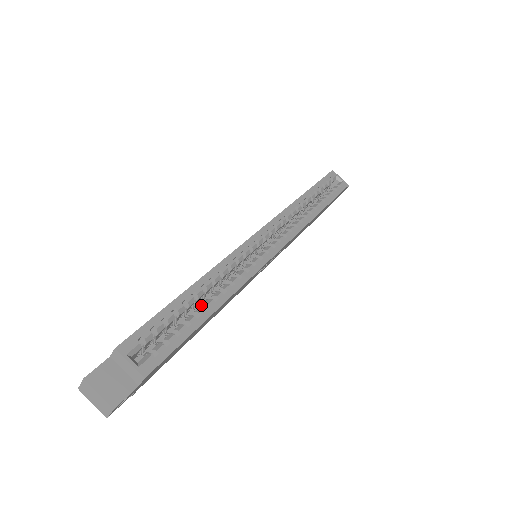
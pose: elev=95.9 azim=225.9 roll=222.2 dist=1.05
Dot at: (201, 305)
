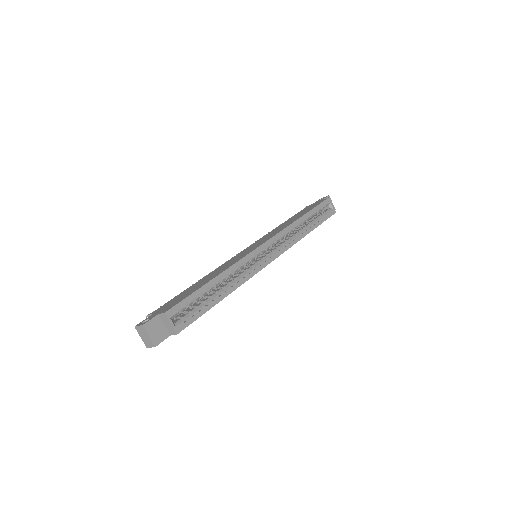
Dot at: occluded
